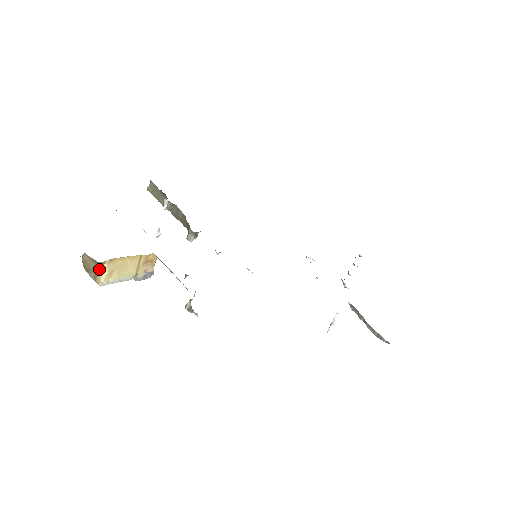
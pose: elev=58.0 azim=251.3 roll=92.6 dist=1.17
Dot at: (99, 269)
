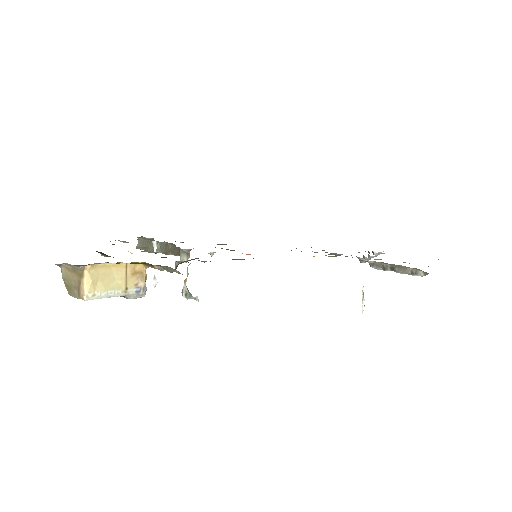
Dot at: (81, 279)
